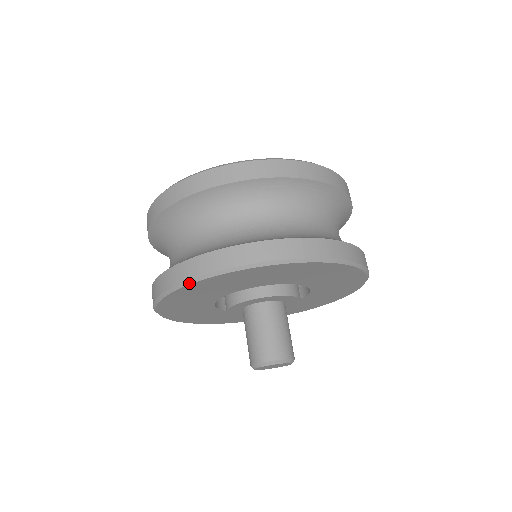
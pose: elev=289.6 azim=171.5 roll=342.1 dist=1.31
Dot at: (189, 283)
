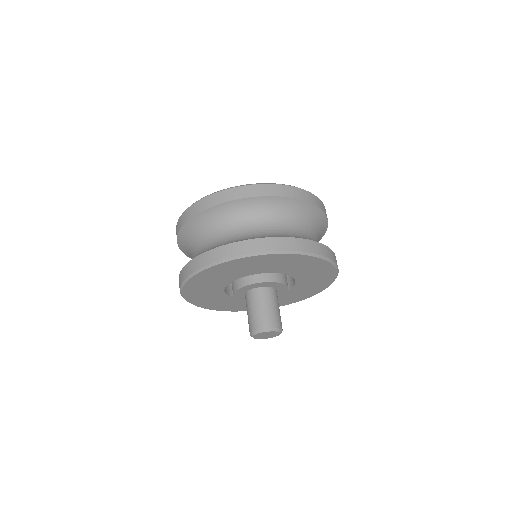
Dot at: (237, 258)
